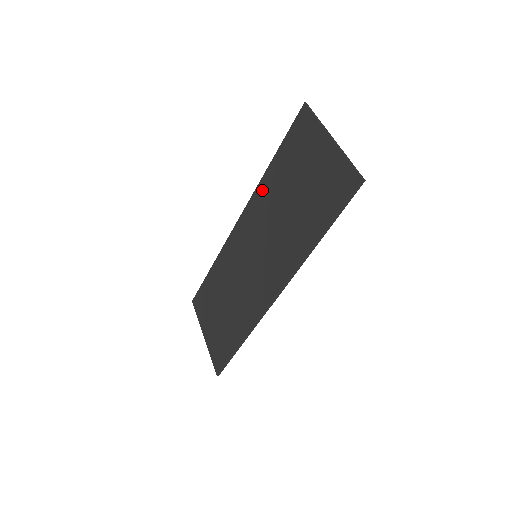
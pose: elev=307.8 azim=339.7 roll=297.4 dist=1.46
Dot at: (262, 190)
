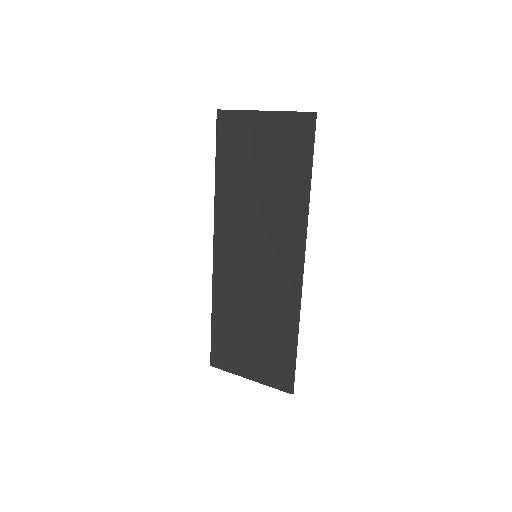
Dot at: (223, 202)
